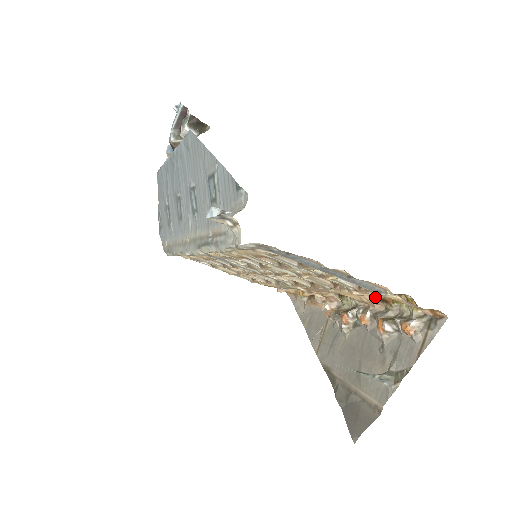
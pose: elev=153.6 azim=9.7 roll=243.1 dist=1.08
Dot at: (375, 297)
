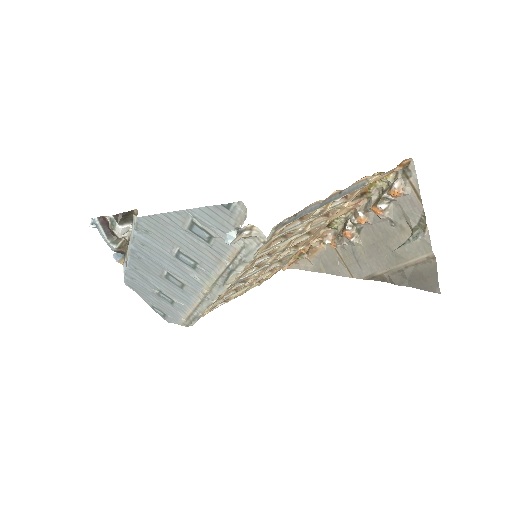
Dot at: (355, 198)
